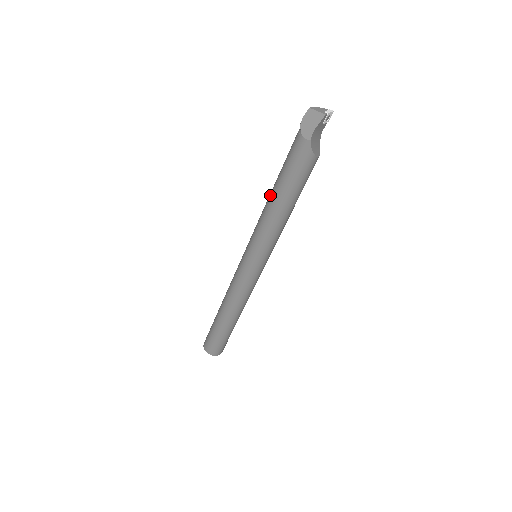
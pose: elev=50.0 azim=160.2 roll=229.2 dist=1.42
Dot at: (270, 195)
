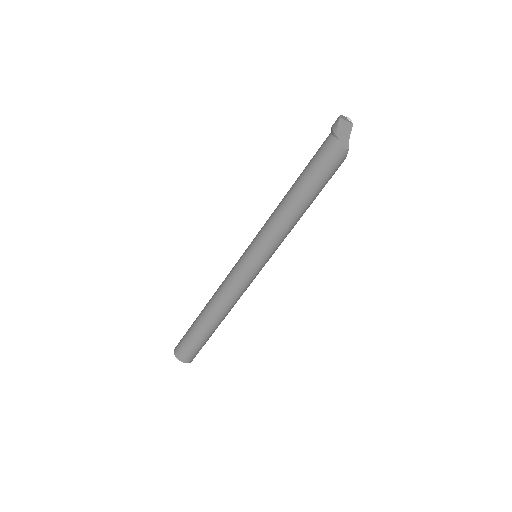
Dot at: (293, 200)
